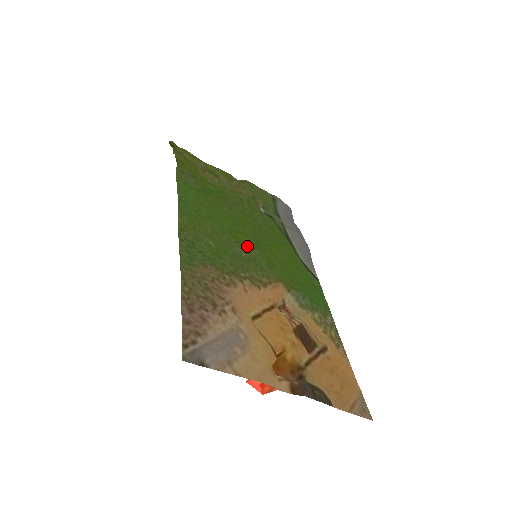
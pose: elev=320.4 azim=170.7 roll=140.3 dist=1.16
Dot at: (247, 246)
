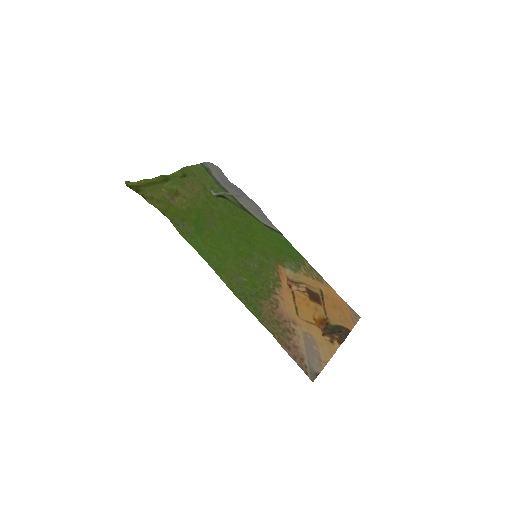
Dot at: (250, 255)
